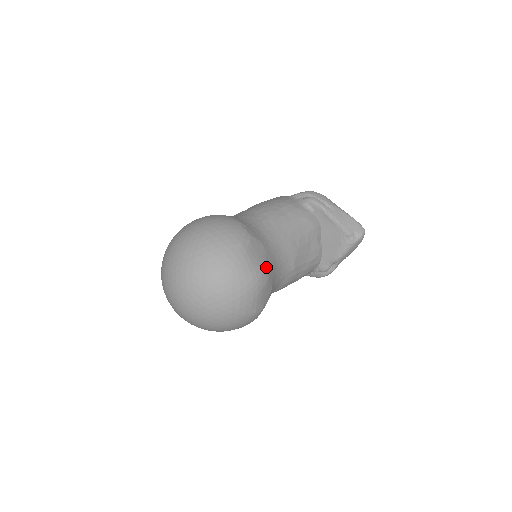
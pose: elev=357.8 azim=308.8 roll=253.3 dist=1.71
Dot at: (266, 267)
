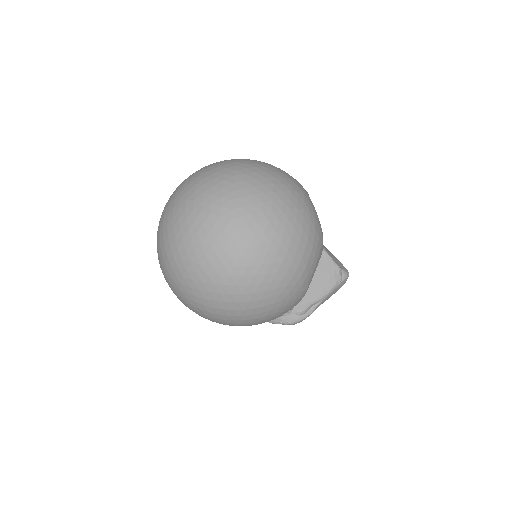
Dot at: occluded
